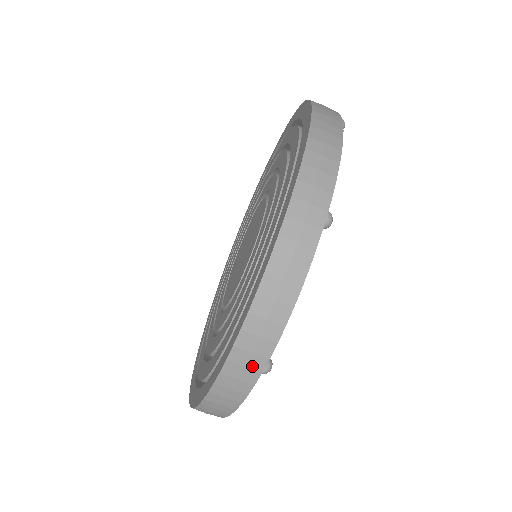
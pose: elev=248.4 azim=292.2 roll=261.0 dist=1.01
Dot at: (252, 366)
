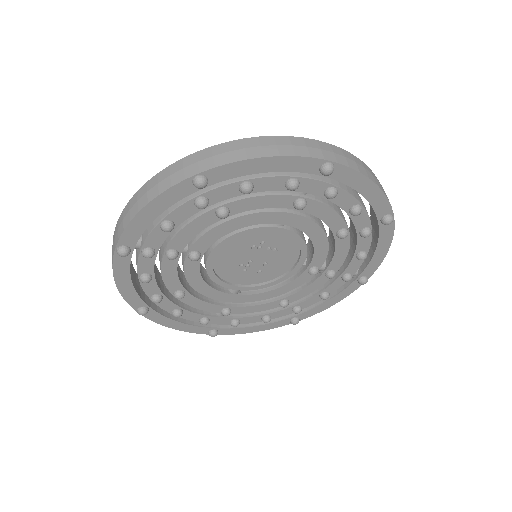
Dot at: (116, 240)
